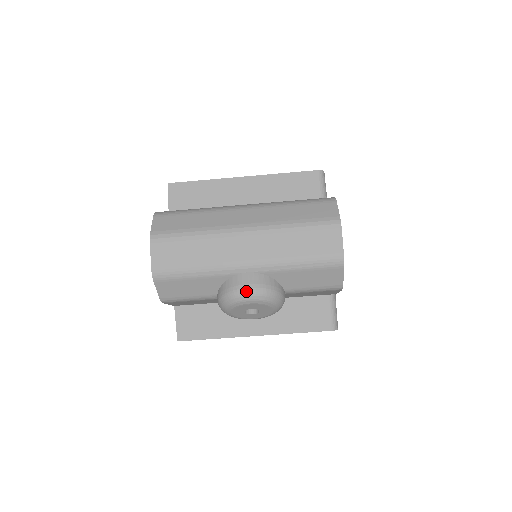
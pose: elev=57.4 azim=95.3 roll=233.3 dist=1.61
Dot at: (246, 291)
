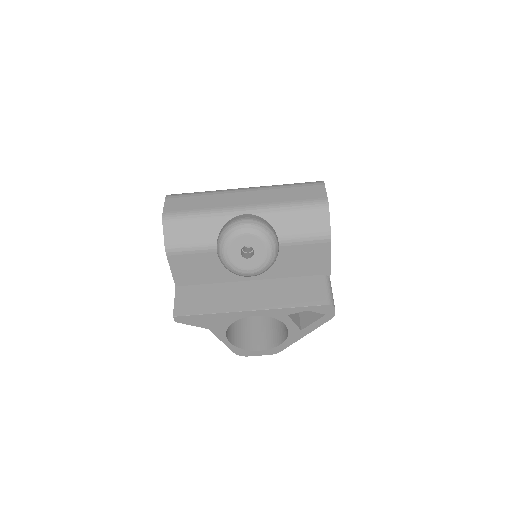
Dot at: (242, 221)
